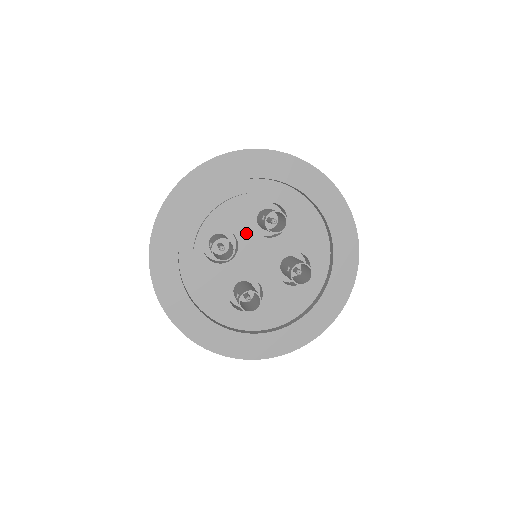
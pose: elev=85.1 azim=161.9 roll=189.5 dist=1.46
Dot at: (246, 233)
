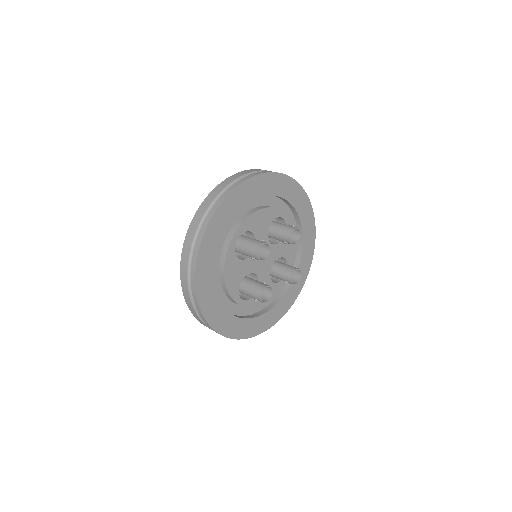
Dot at: (247, 266)
